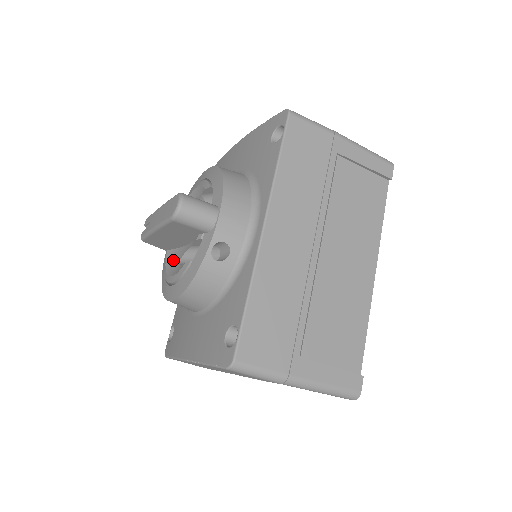
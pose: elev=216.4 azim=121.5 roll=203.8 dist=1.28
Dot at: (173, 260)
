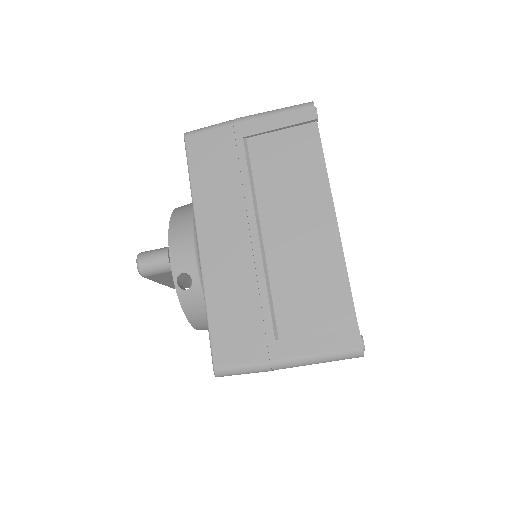
Dot at: occluded
